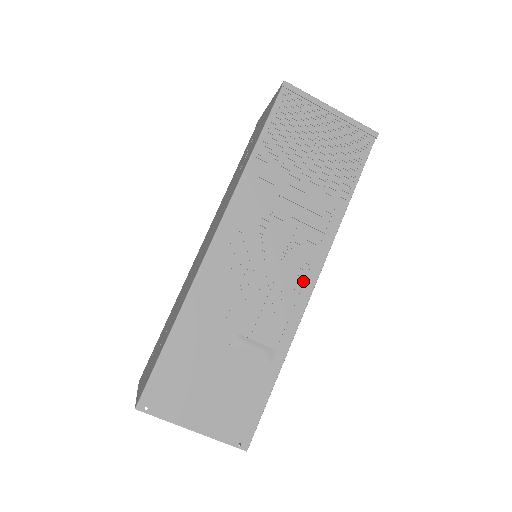
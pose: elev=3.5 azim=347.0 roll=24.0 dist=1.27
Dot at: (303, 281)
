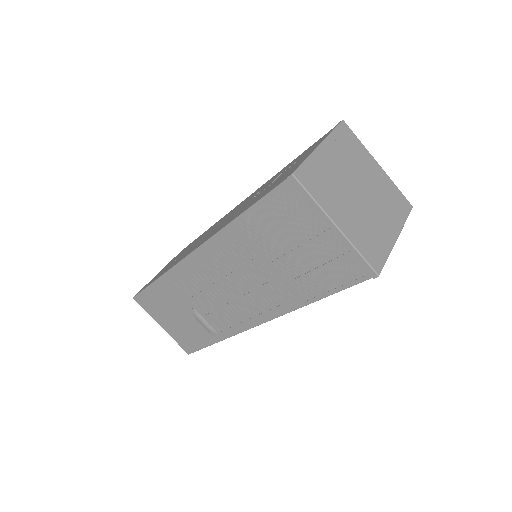
Dot at: (250, 317)
